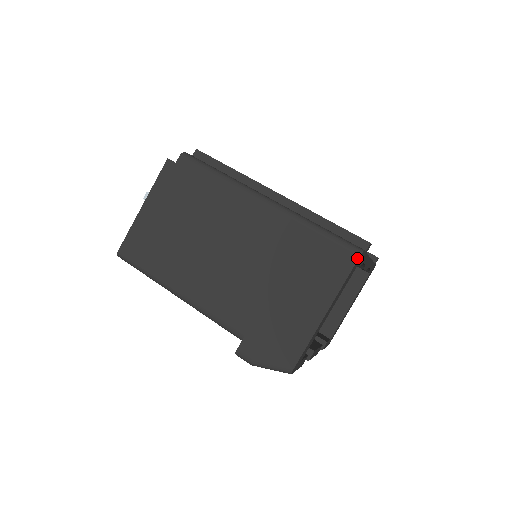
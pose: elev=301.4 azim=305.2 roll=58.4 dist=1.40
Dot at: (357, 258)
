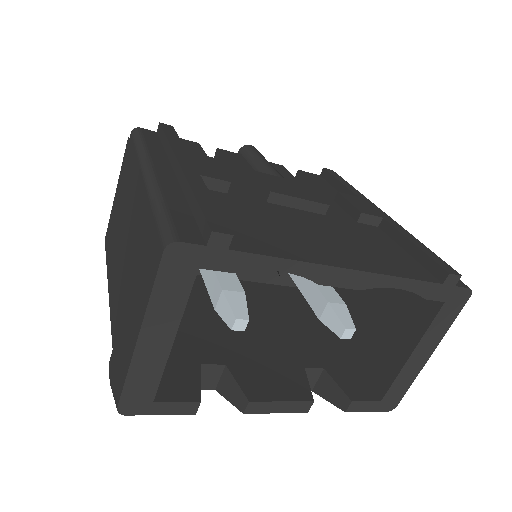
Dot at: (162, 254)
